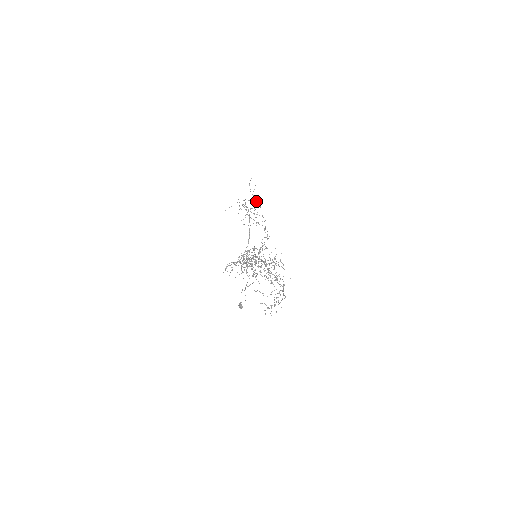
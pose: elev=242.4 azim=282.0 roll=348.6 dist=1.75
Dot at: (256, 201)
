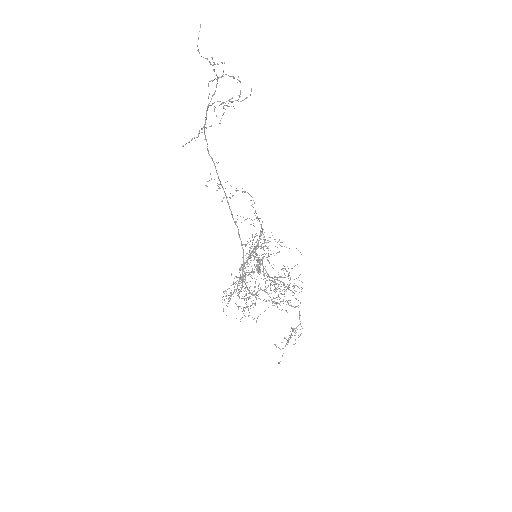
Dot at: occluded
